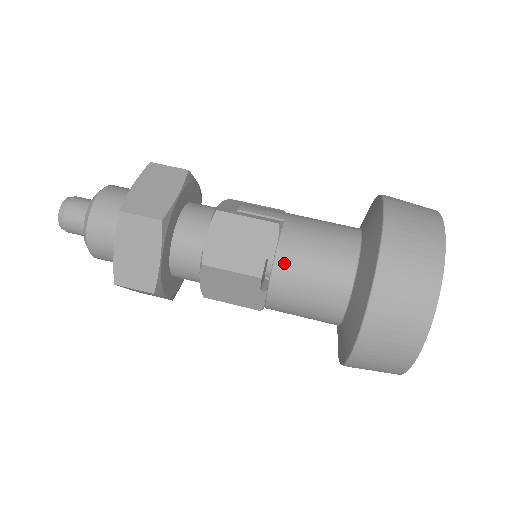
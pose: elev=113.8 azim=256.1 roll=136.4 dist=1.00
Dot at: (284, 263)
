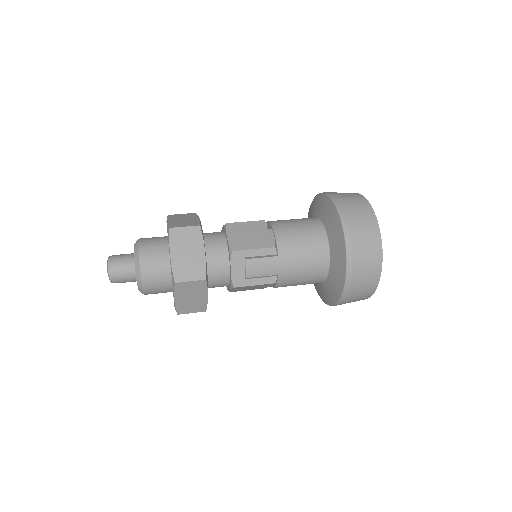
Dot at: occluded
